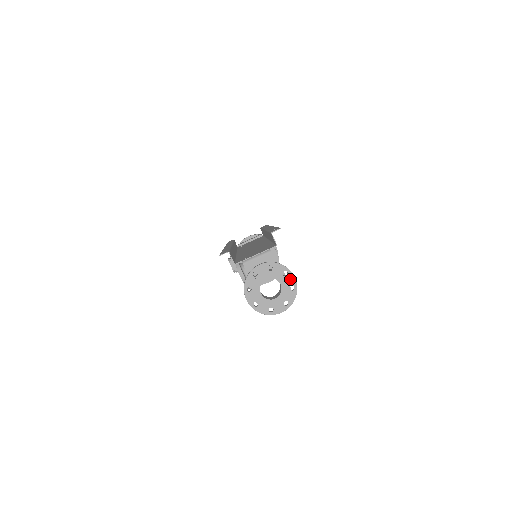
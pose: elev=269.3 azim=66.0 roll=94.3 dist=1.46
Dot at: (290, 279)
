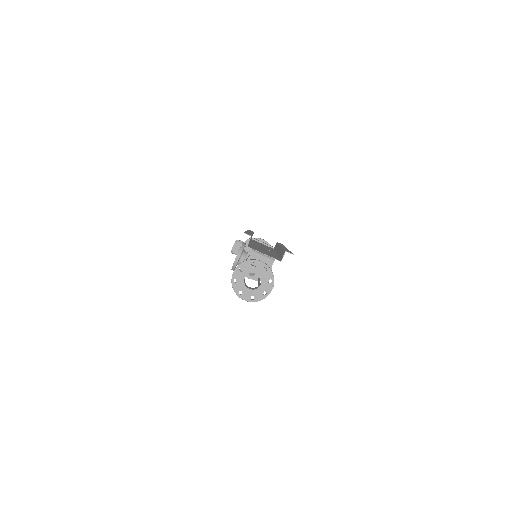
Dot at: (269, 287)
